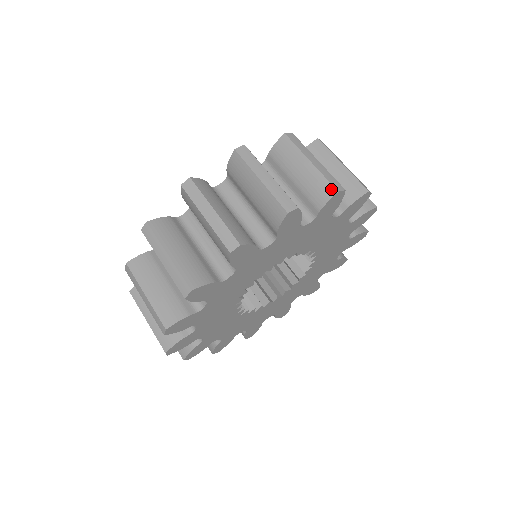
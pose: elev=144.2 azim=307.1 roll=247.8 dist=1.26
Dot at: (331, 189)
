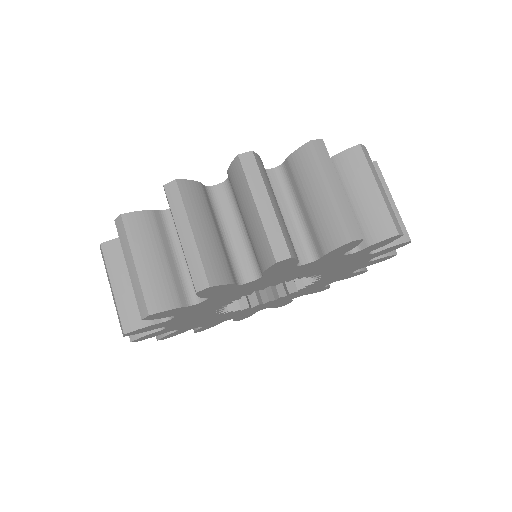
Dot at: (406, 235)
